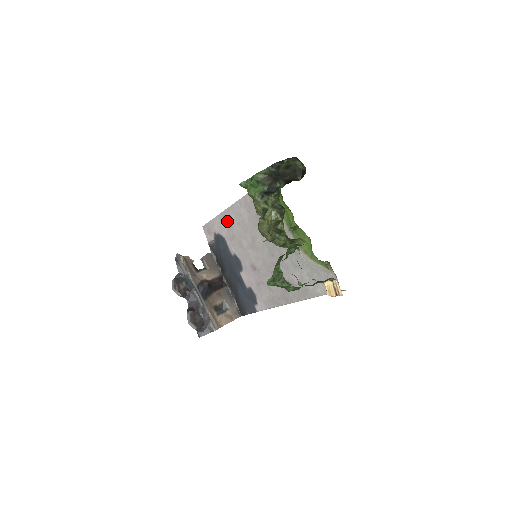
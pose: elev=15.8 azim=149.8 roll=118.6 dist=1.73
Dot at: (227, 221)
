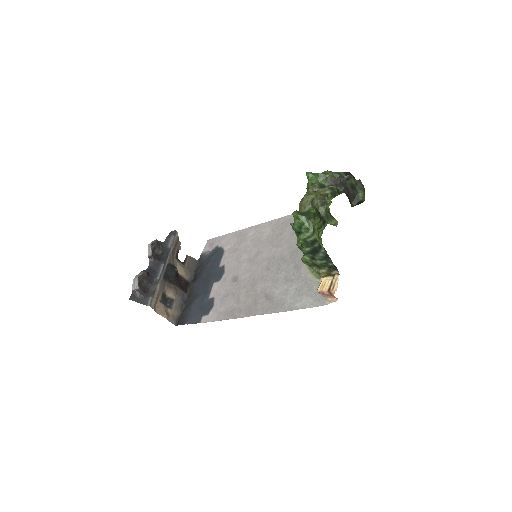
Dot at: (241, 237)
